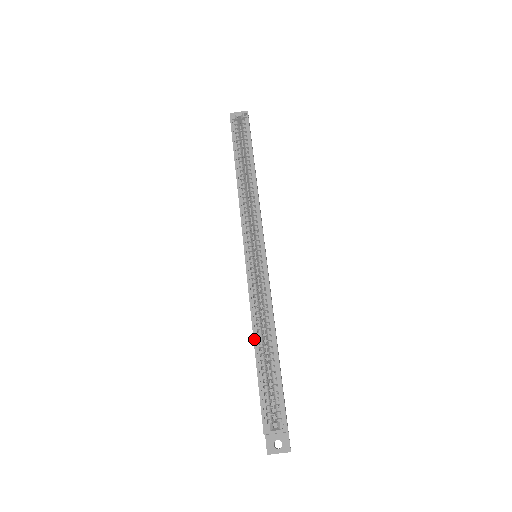
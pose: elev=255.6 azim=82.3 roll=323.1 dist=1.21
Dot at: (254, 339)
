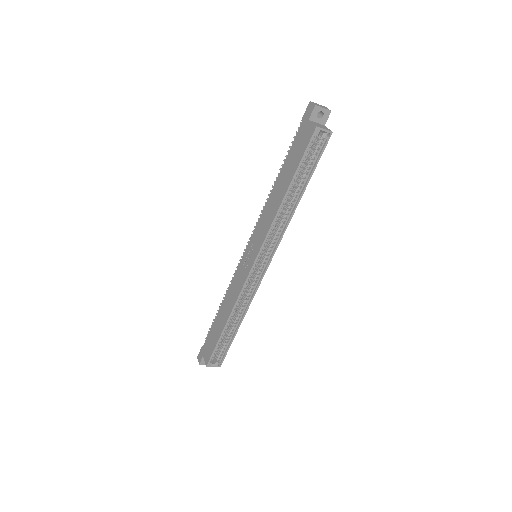
Dot at: (228, 321)
